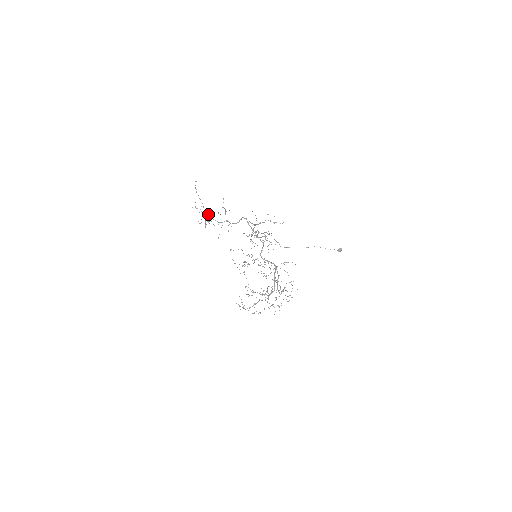
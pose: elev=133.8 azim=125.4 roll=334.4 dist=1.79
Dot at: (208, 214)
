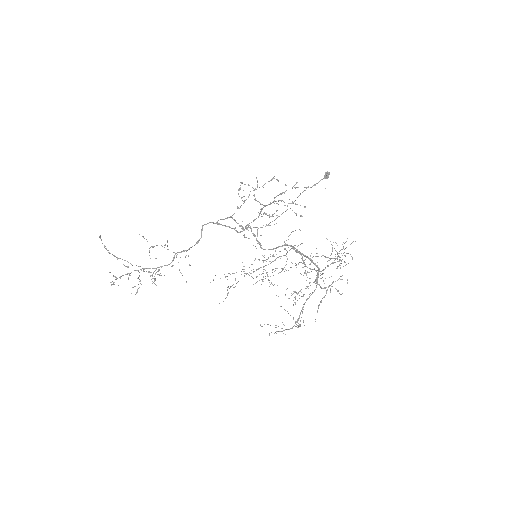
Dot at: (144, 269)
